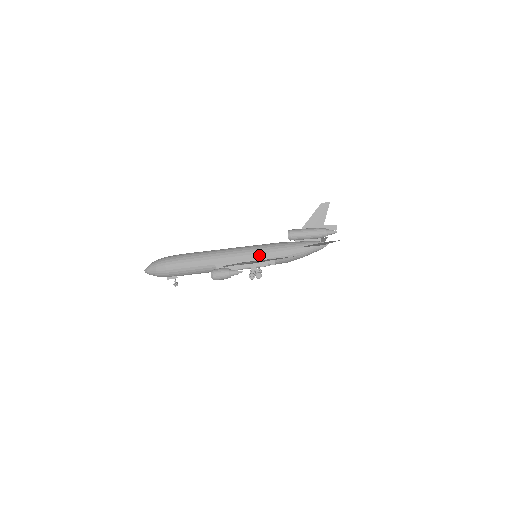
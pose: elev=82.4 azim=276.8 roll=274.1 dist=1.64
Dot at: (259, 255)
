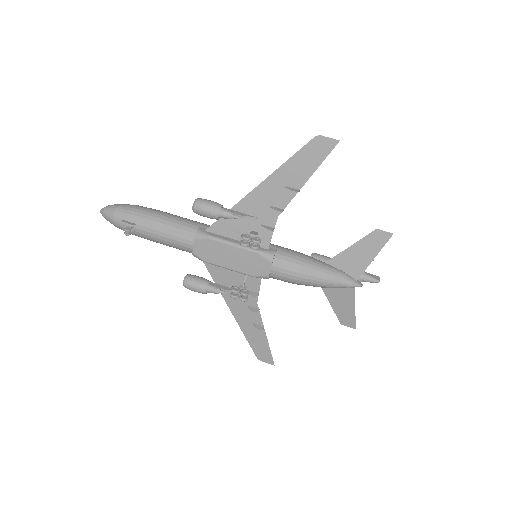
Dot at: occluded
